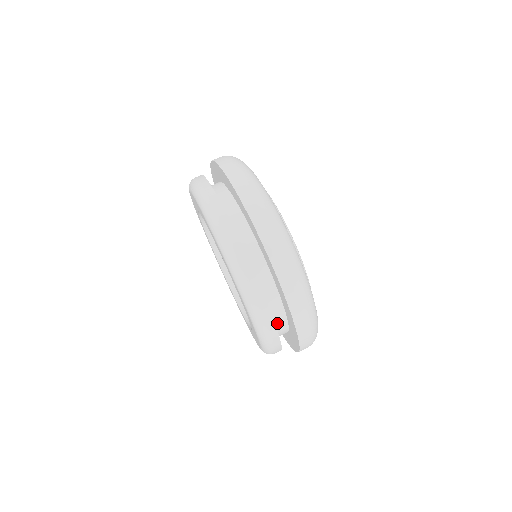
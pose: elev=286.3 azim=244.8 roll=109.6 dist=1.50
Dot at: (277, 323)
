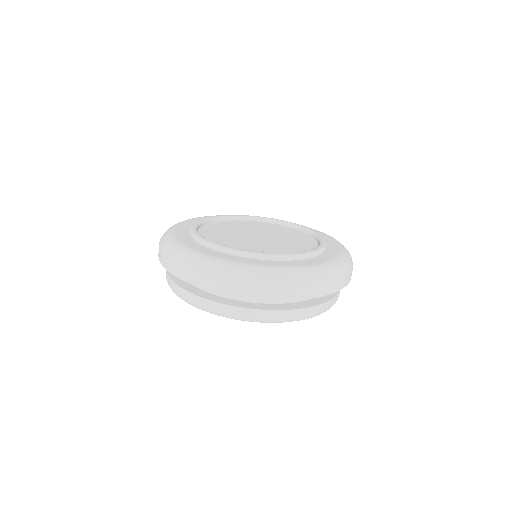
Dot at: occluded
